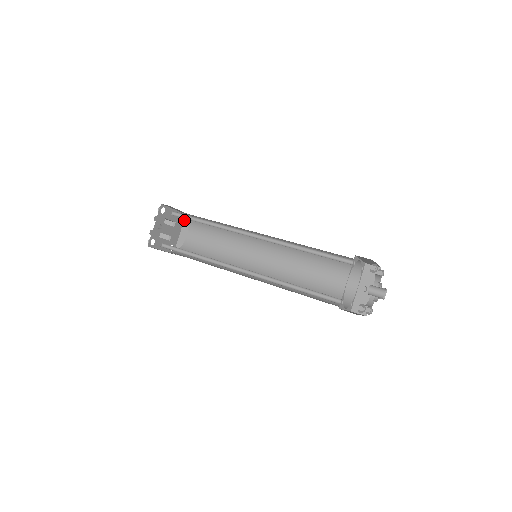
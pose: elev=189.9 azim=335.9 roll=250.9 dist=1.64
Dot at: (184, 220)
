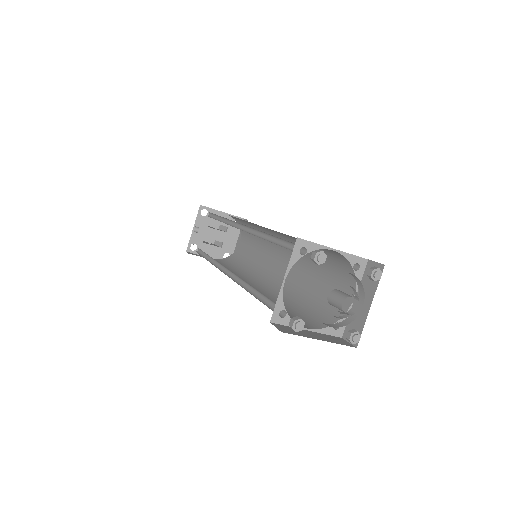
Dot at: occluded
